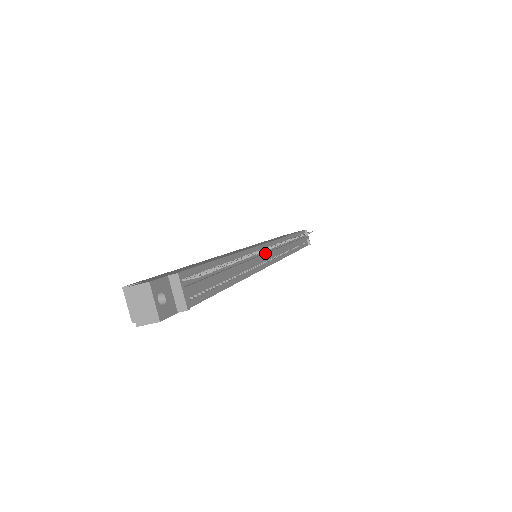
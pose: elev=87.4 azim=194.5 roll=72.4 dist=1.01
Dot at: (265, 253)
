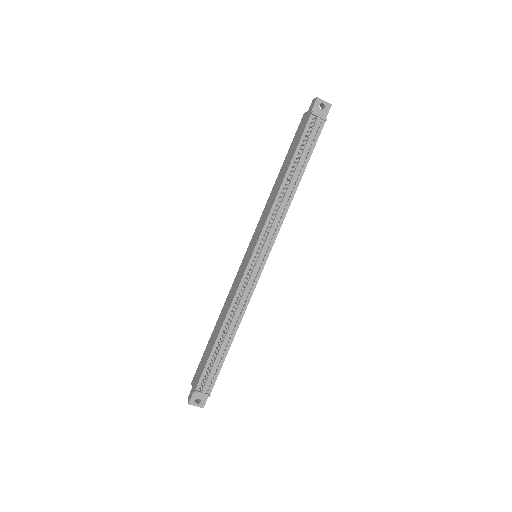
Dot at: (251, 275)
